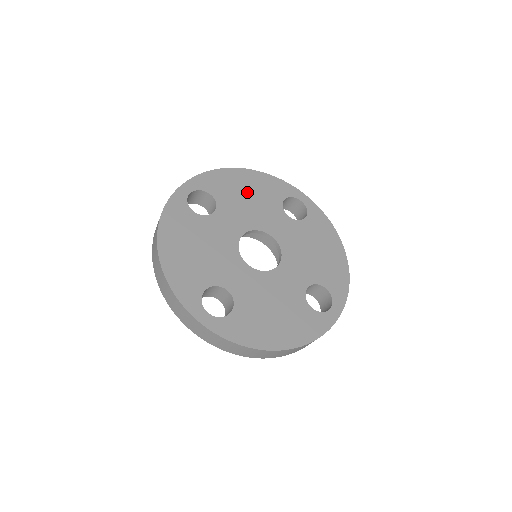
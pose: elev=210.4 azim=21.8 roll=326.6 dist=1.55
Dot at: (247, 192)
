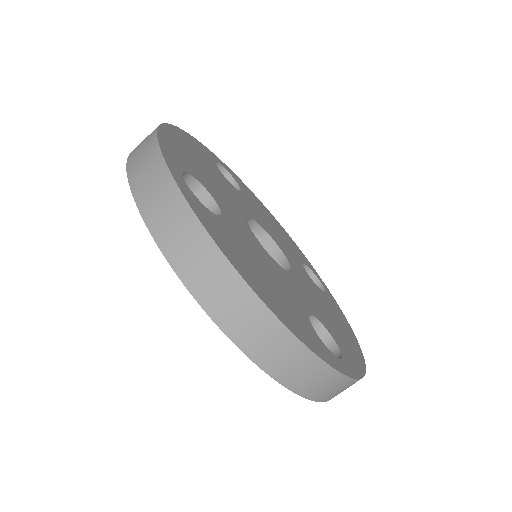
Dot at: (272, 223)
